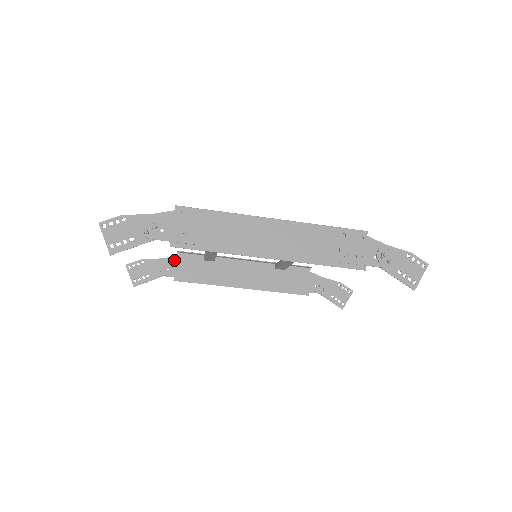
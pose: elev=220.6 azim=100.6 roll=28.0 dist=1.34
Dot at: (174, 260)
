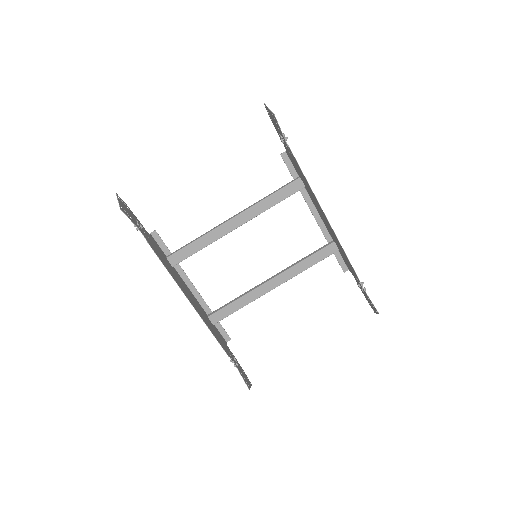
Dot at: (148, 234)
